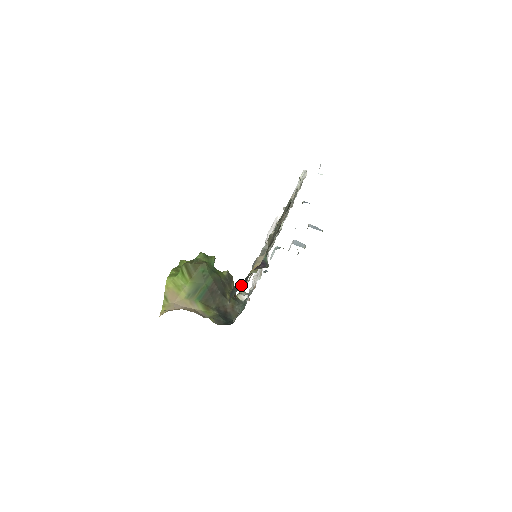
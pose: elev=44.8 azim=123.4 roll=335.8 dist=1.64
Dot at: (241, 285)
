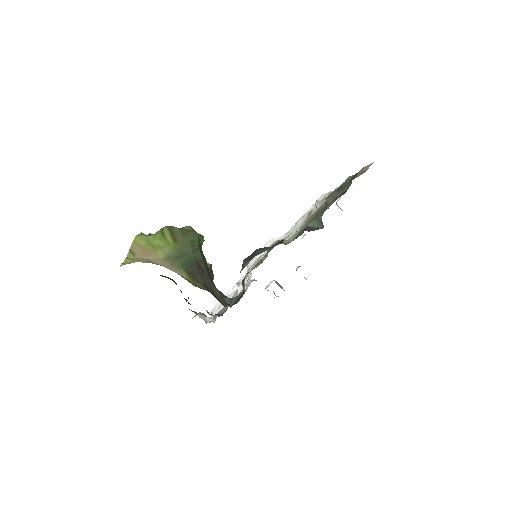
Dot at: (271, 247)
